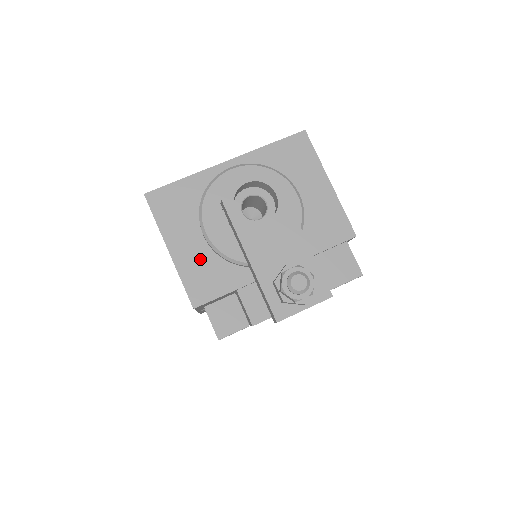
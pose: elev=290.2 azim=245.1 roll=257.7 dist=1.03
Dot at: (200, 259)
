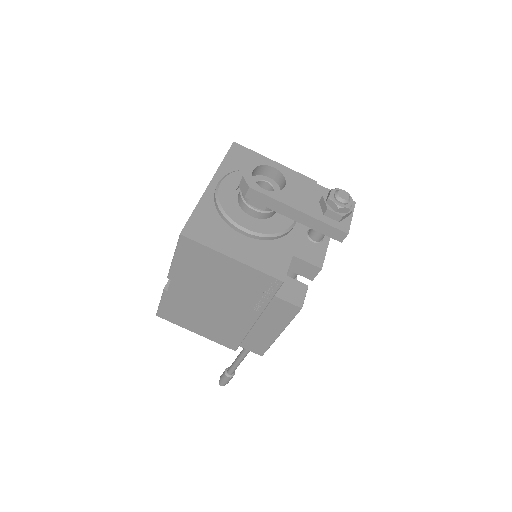
Dot at: (256, 250)
